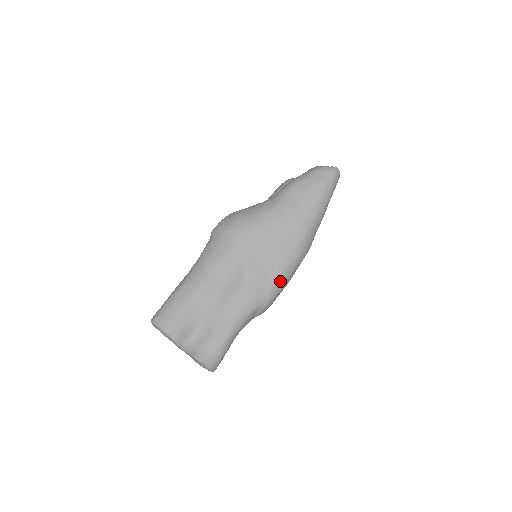
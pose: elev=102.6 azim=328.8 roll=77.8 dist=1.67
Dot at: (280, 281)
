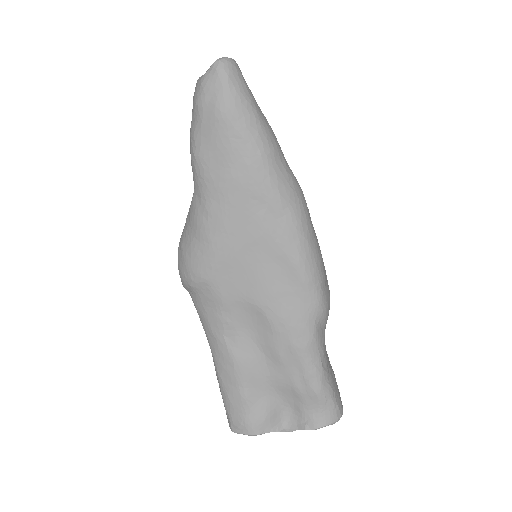
Dot at: (308, 275)
